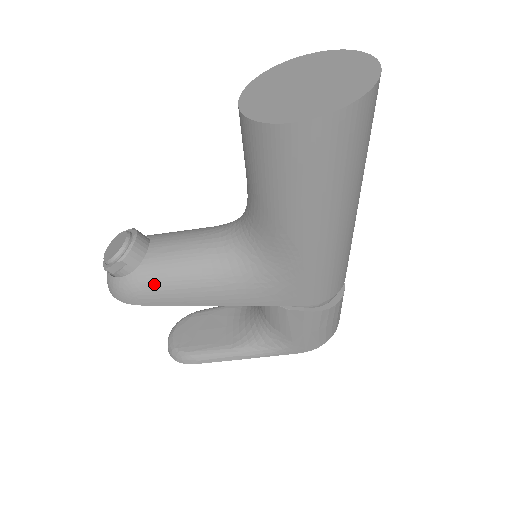
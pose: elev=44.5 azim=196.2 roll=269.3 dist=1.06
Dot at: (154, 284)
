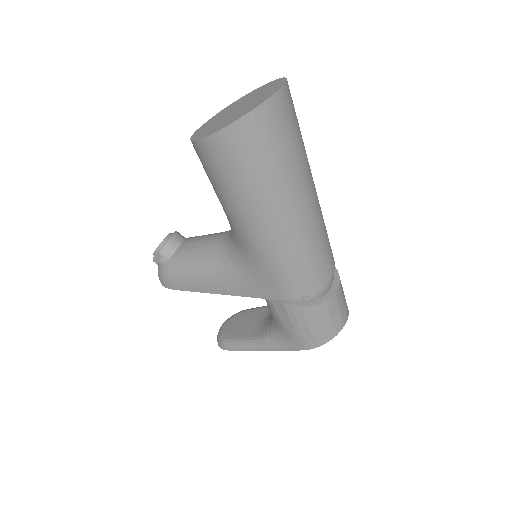
Dot at: (178, 272)
